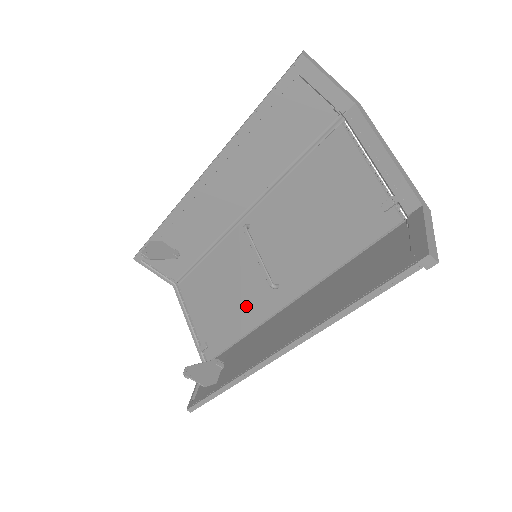
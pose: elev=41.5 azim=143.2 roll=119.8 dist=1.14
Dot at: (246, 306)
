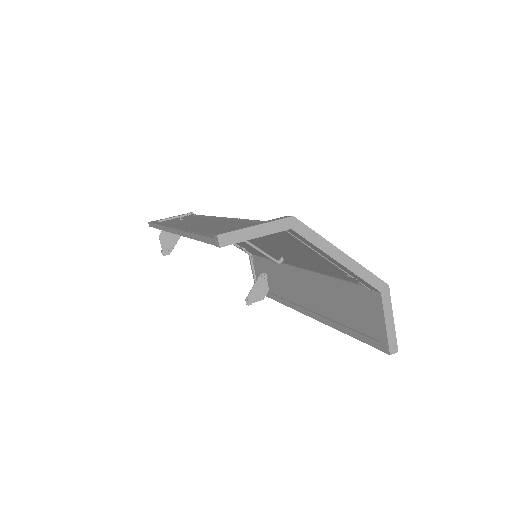
Dot at: occluded
